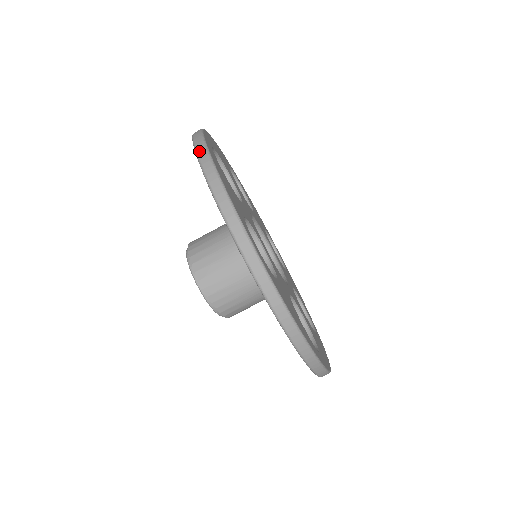
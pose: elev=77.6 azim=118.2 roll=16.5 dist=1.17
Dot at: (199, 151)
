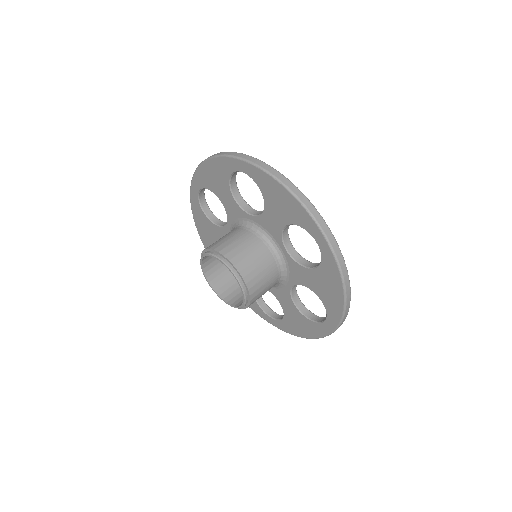
Dot at: occluded
